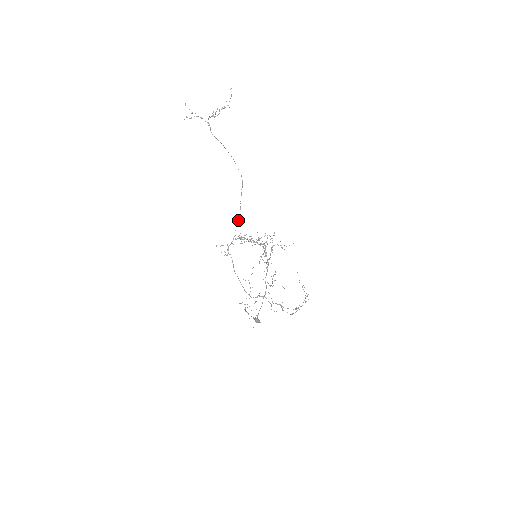
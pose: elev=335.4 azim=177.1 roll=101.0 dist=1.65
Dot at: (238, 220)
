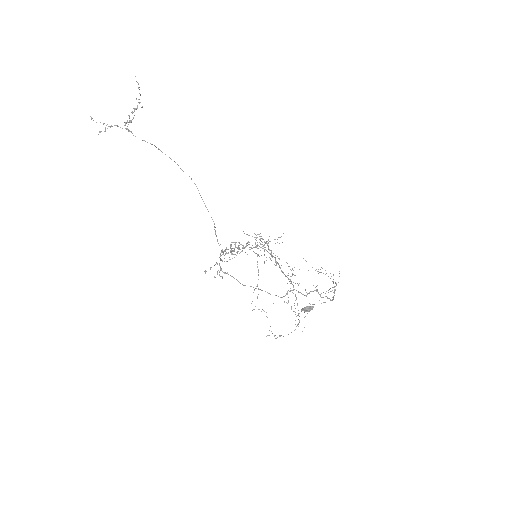
Dot at: (214, 226)
